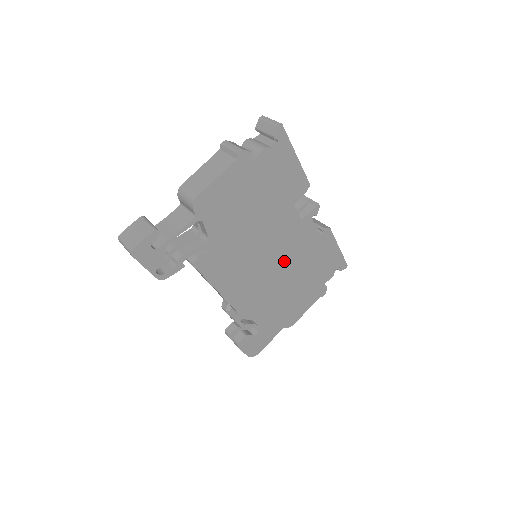
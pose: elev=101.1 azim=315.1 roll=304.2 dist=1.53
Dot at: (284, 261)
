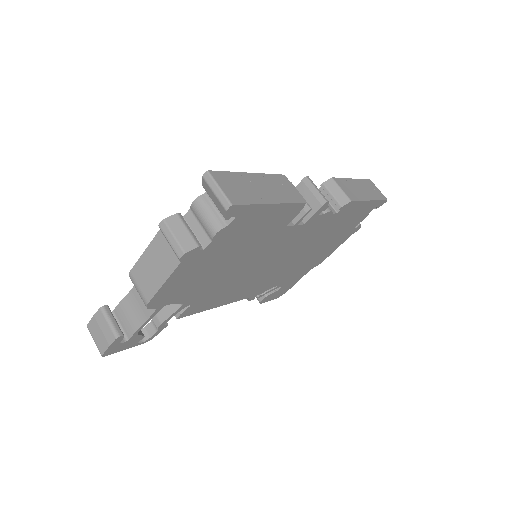
Dot at: (292, 252)
